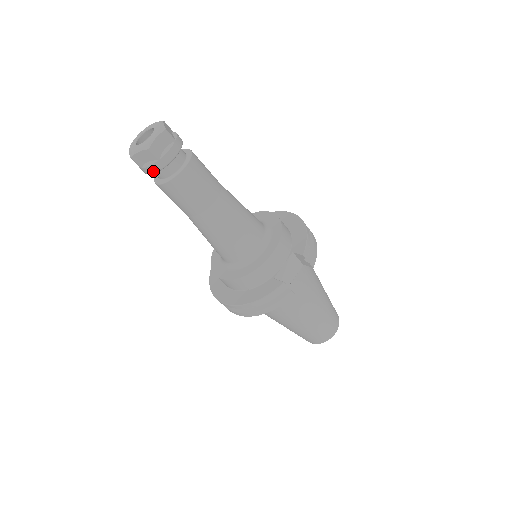
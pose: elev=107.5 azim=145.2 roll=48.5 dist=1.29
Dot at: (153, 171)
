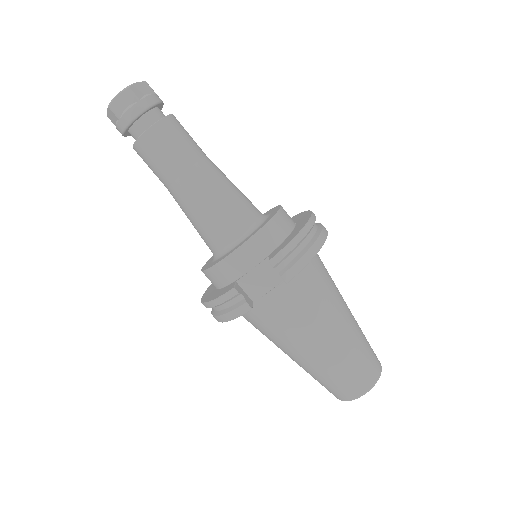
Dot at: (121, 132)
